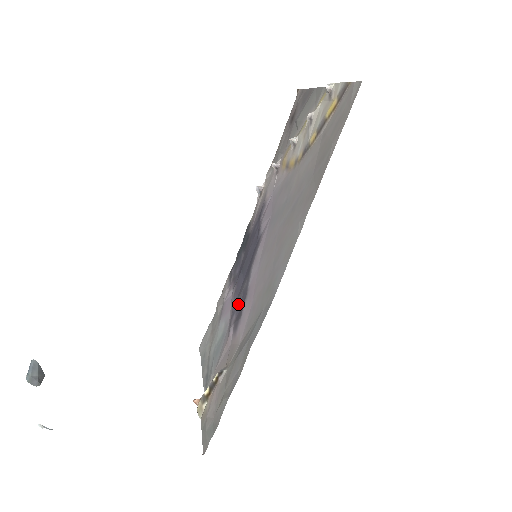
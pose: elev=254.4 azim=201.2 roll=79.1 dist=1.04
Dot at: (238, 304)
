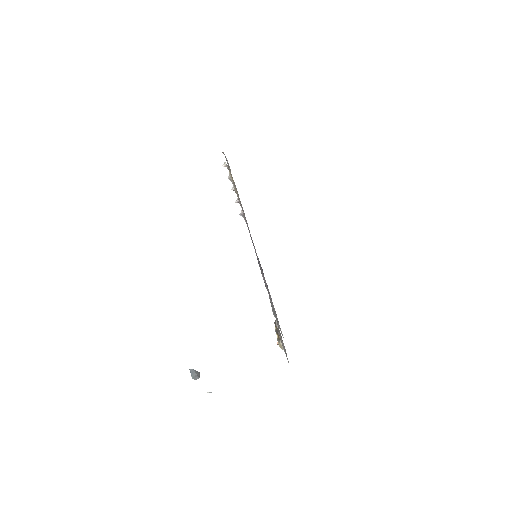
Dot at: occluded
